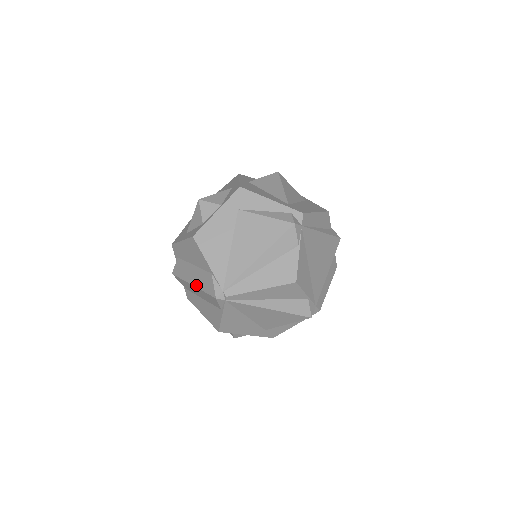
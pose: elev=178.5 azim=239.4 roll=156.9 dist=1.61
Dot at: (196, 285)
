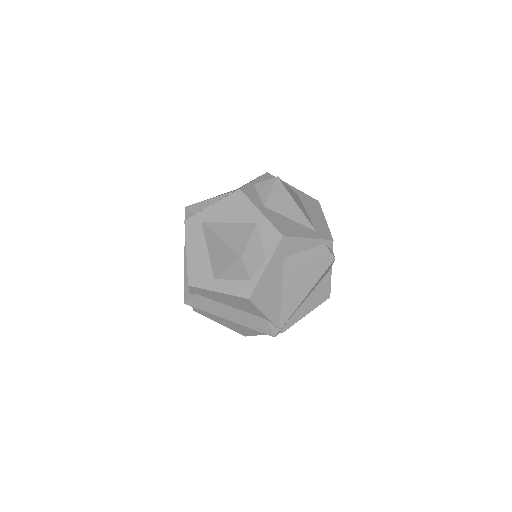
Dot at: (237, 322)
